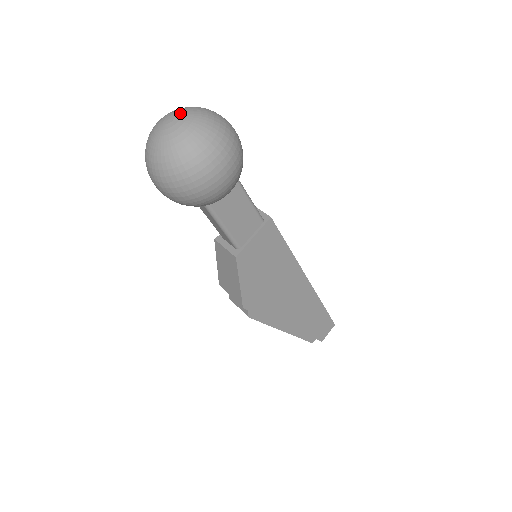
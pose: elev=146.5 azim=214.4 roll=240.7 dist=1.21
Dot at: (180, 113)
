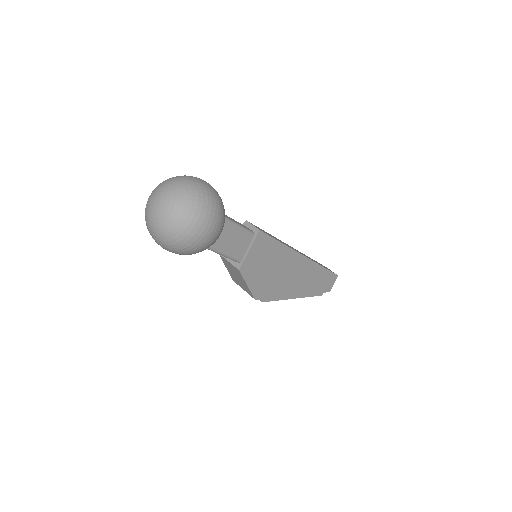
Dot at: (164, 194)
